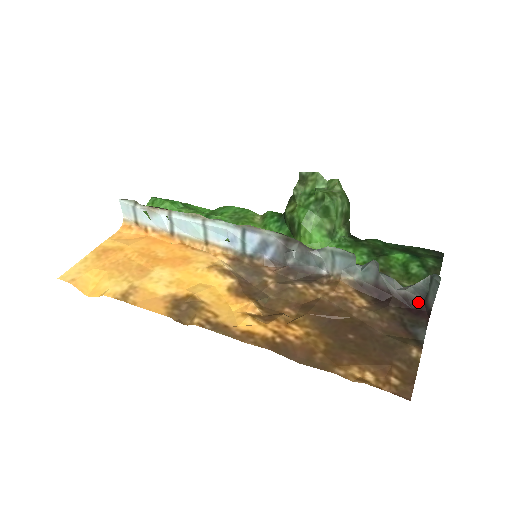
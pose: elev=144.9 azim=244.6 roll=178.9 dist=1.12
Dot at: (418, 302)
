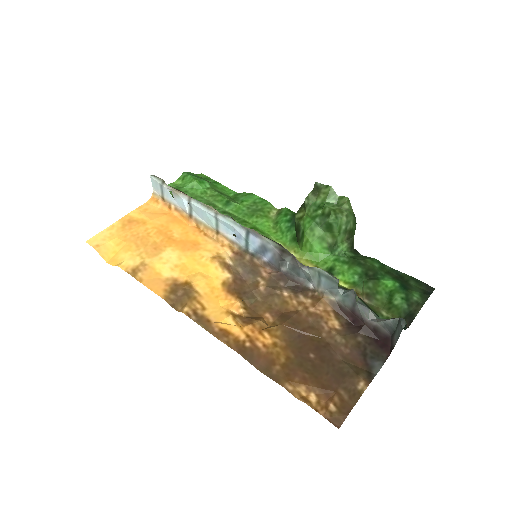
Dot at: (386, 336)
